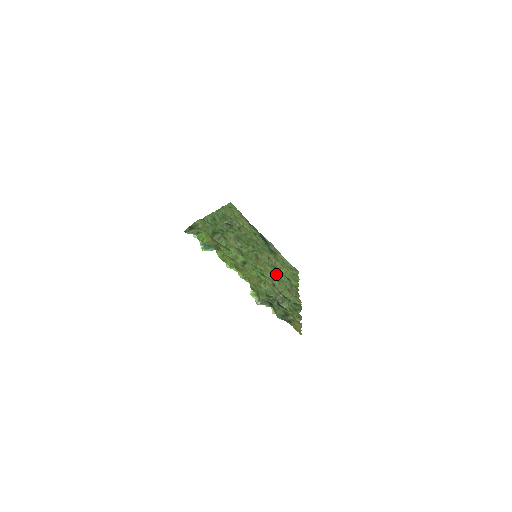
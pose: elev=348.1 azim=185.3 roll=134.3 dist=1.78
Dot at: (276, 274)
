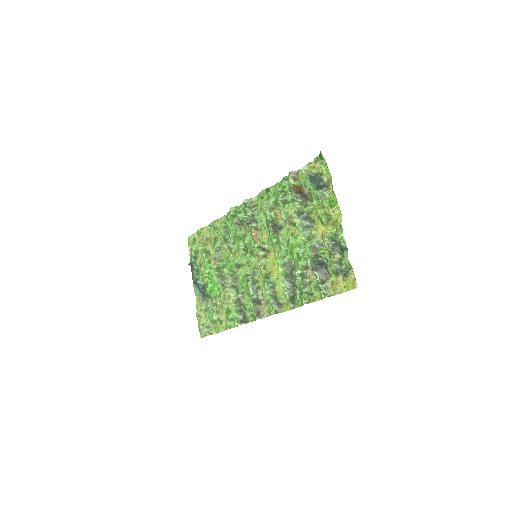
Dot at: (262, 282)
